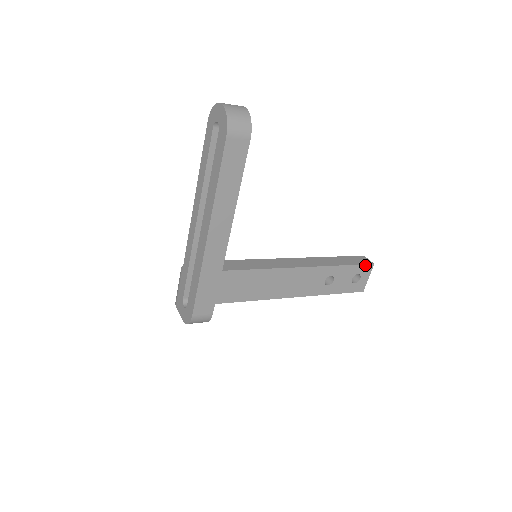
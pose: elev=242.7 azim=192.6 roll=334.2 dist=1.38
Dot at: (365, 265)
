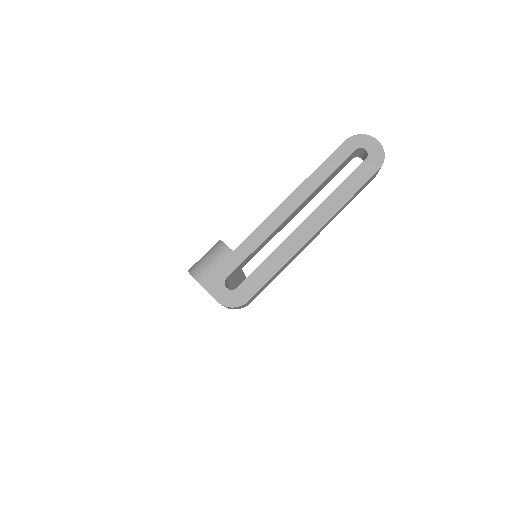
Dot at: occluded
